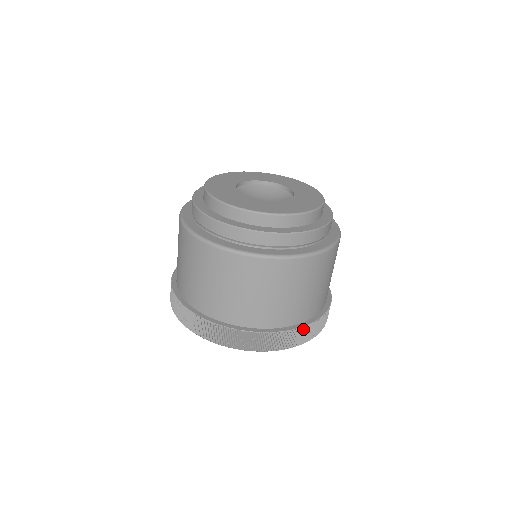
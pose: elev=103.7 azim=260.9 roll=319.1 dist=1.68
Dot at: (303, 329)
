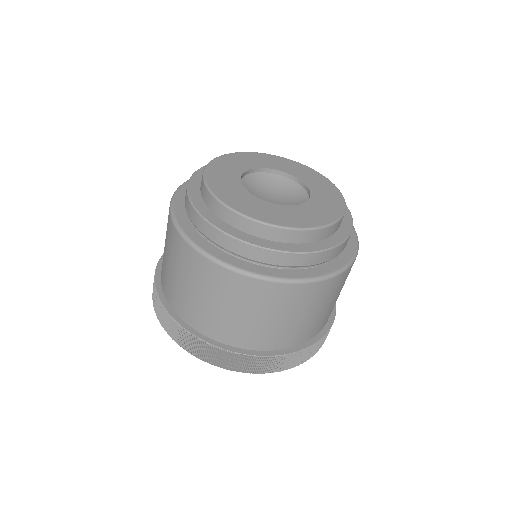
Dot at: (304, 351)
